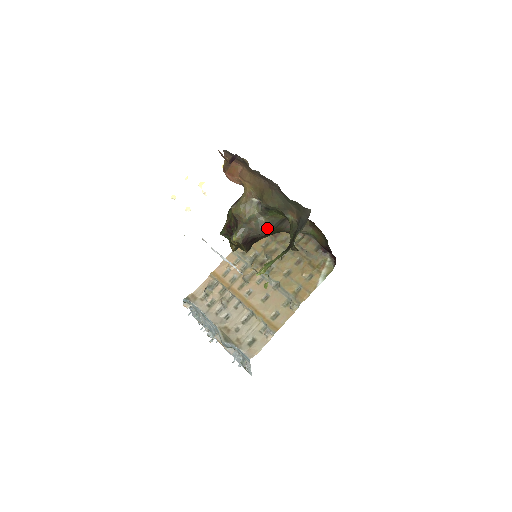
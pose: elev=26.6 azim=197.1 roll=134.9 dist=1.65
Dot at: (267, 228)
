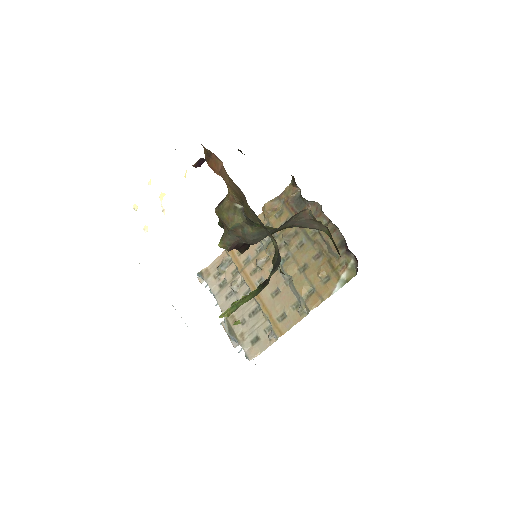
Dot at: (257, 238)
